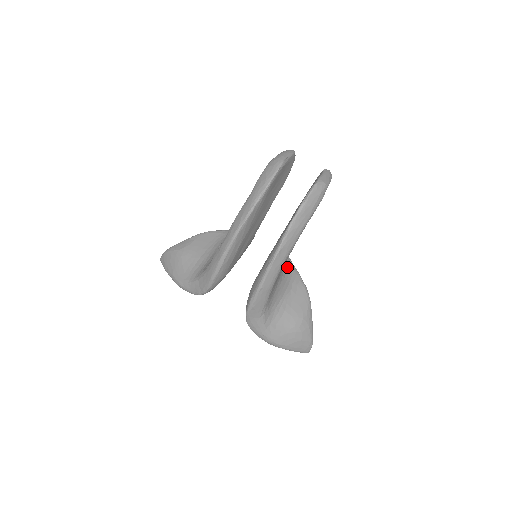
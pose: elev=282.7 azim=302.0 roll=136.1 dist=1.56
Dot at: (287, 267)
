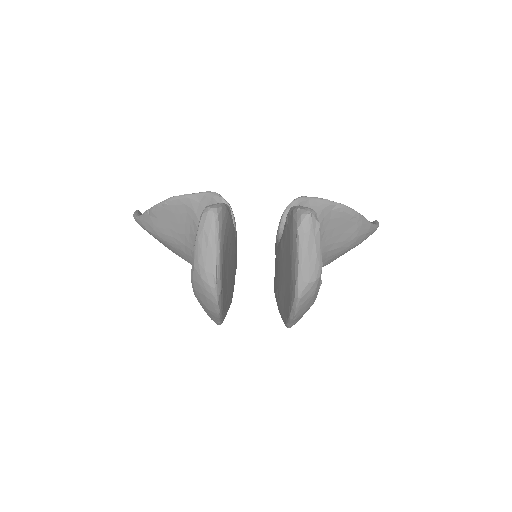
Dot at: occluded
